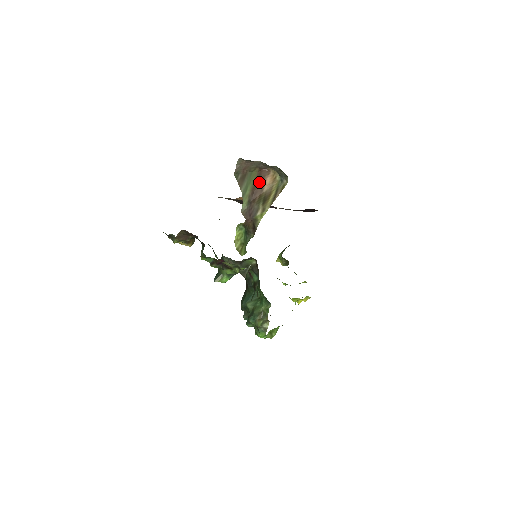
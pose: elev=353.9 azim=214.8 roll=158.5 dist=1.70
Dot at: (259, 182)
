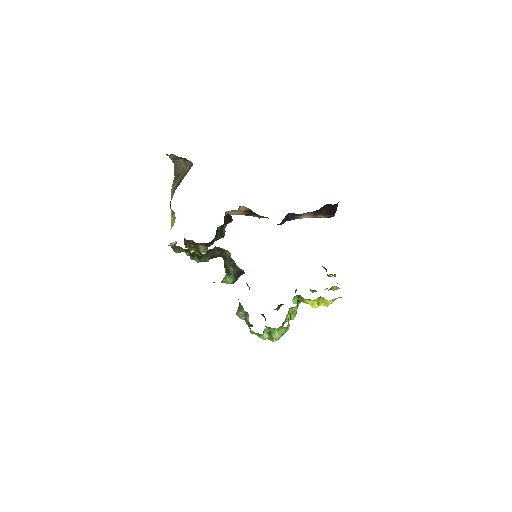
Dot at: occluded
